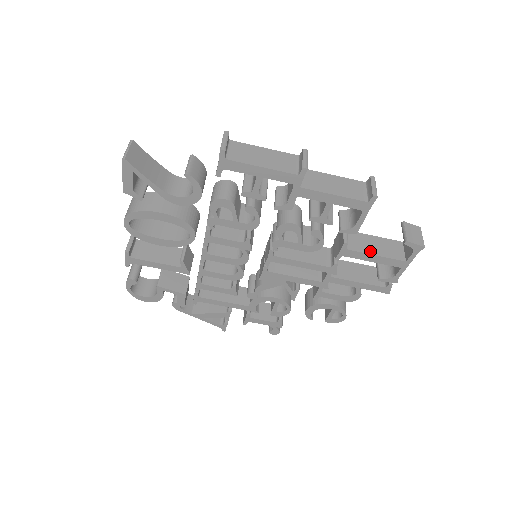
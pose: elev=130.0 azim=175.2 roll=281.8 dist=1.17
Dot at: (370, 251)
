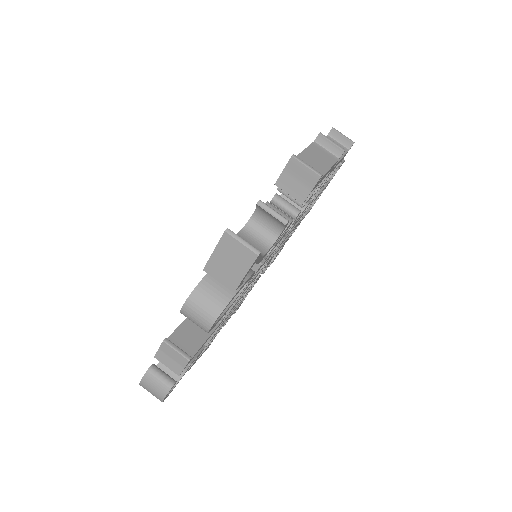
Dot at: occluded
